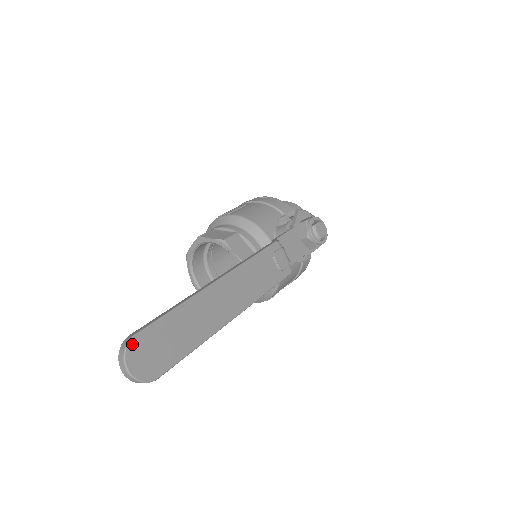
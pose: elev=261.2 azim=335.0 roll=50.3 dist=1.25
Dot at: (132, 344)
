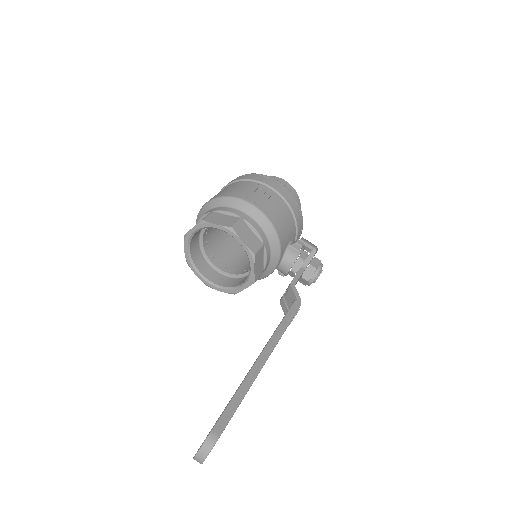
Dot at: occluded
